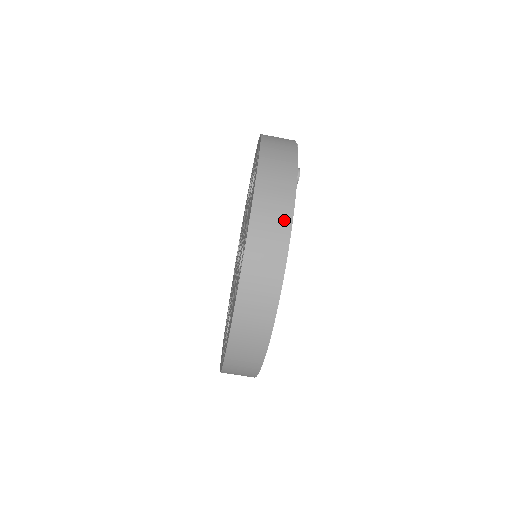
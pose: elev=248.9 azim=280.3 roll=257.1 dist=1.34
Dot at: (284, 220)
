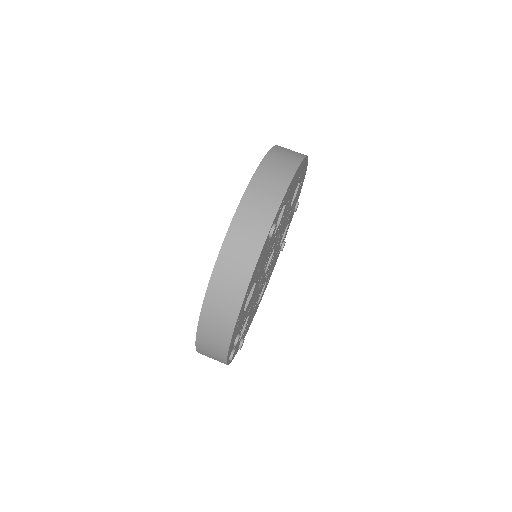
Dot at: occluded
